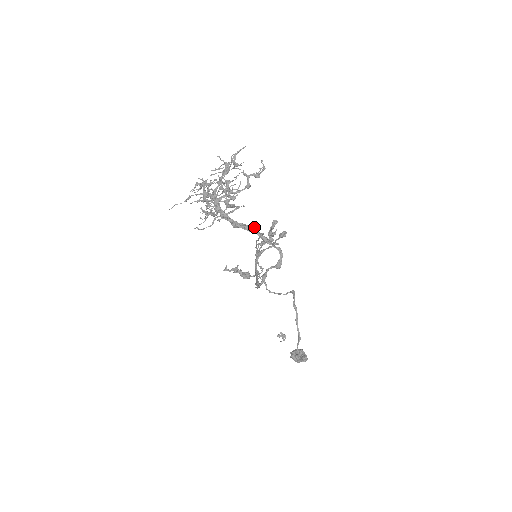
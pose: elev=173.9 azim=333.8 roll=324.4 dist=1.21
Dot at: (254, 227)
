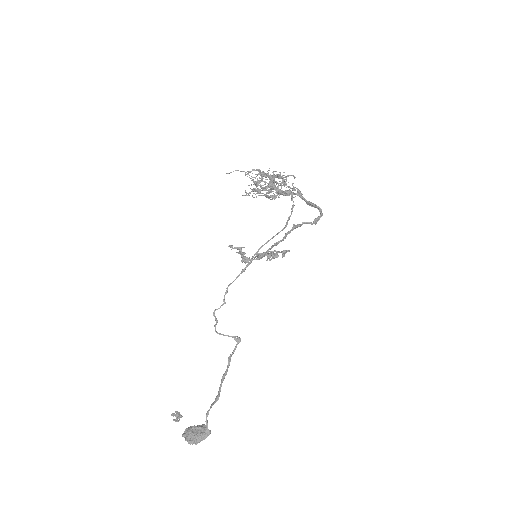
Dot at: occluded
